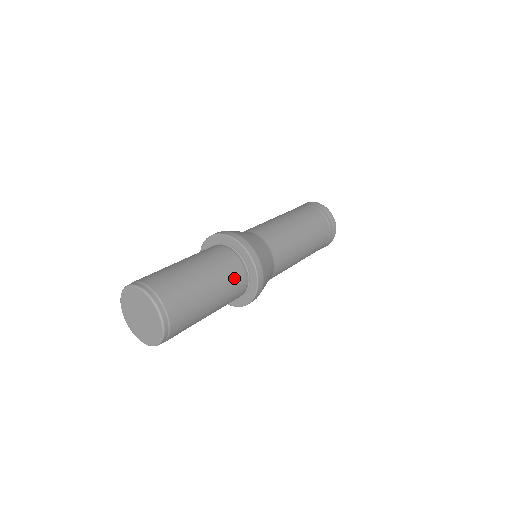
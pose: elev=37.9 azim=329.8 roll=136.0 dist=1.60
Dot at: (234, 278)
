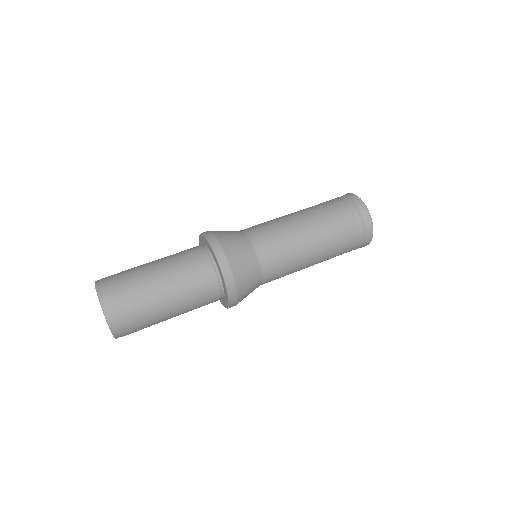
Dot at: (197, 274)
